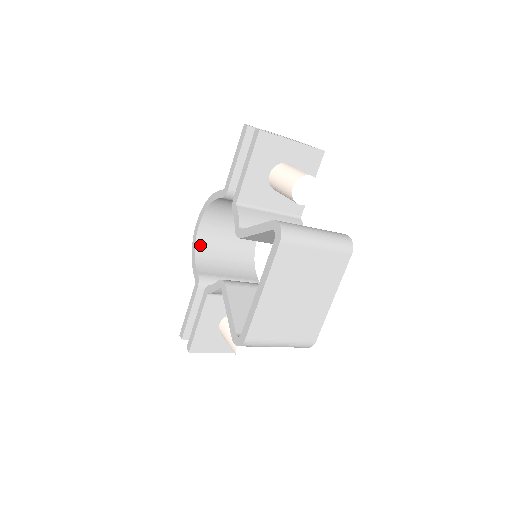
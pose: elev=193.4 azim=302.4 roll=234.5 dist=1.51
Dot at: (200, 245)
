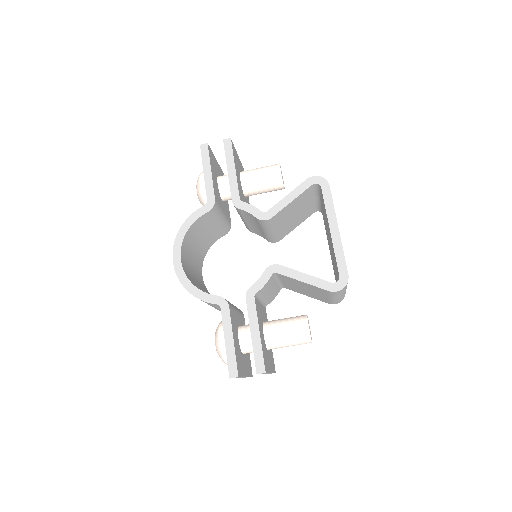
Dot at: (189, 279)
